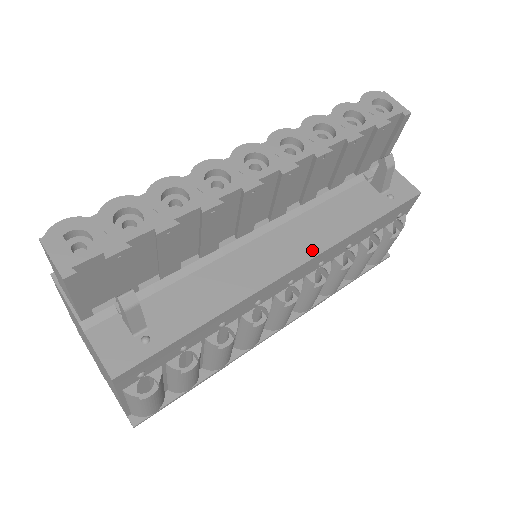
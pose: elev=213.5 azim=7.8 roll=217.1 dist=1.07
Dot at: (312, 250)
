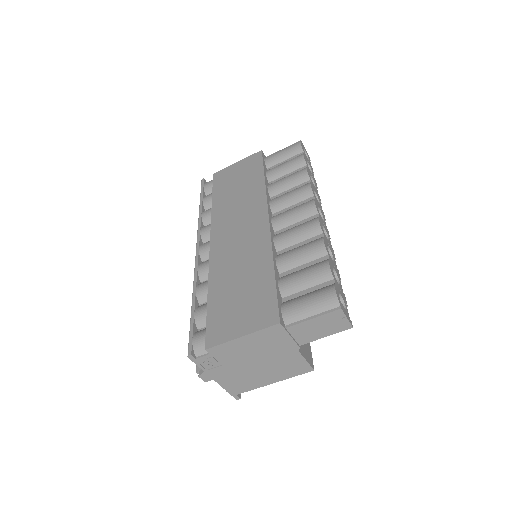
Dot at: occluded
